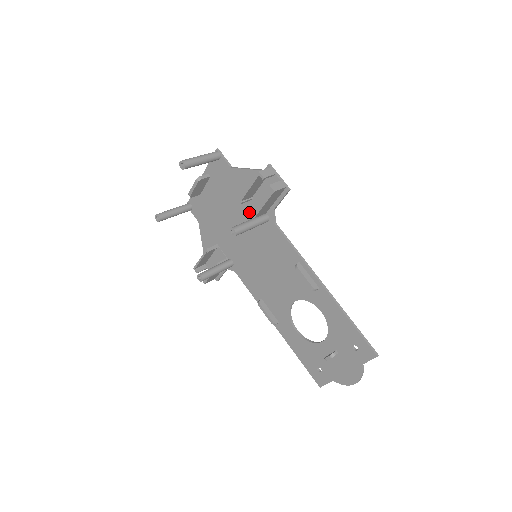
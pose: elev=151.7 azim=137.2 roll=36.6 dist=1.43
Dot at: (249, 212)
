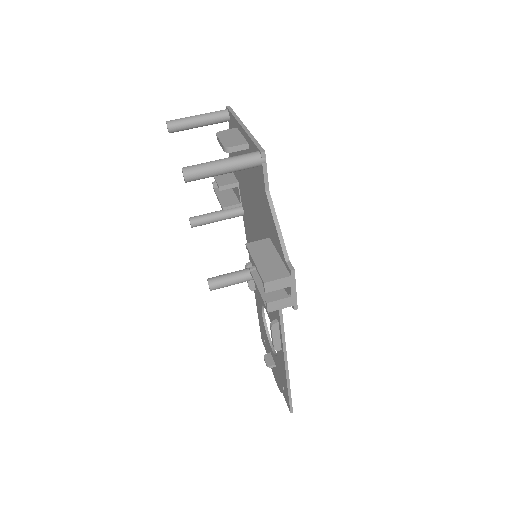
Dot at: (264, 237)
